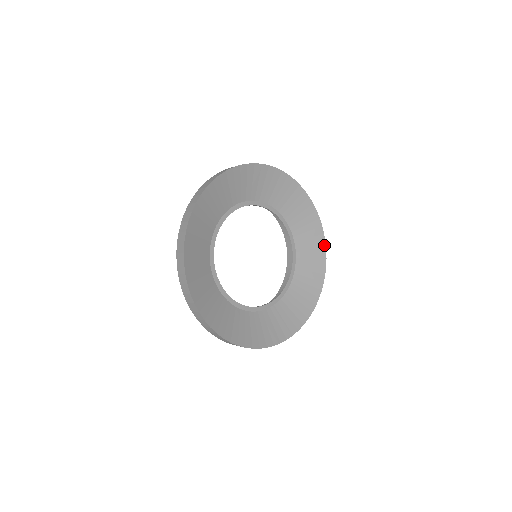
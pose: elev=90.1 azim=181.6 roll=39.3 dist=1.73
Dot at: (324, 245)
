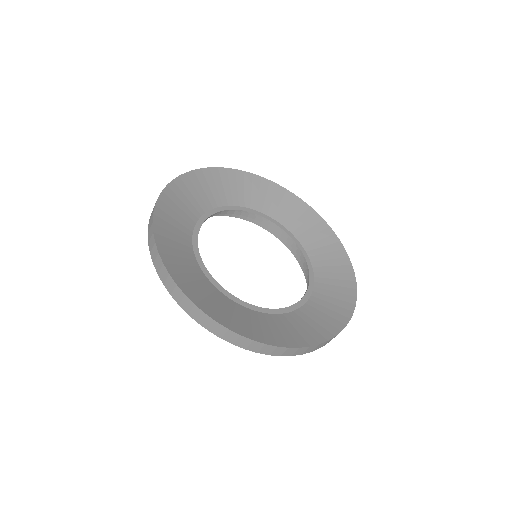
Dot at: (344, 252)
